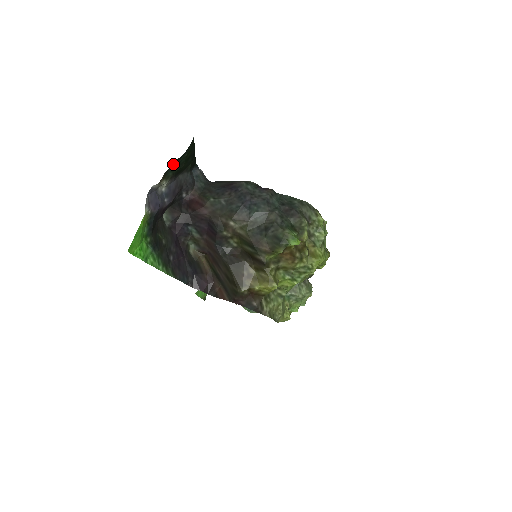
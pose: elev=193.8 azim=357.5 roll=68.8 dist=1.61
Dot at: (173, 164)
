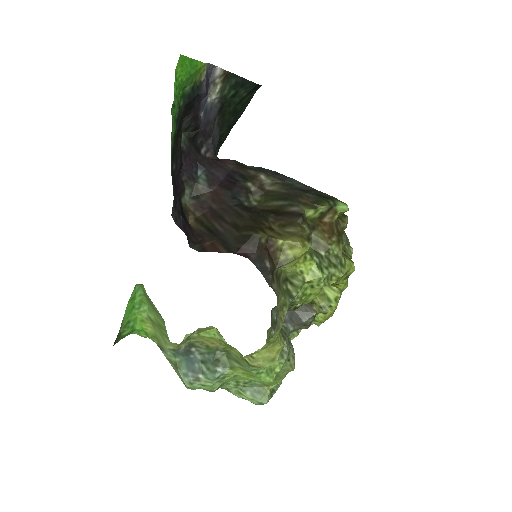
Dot at: (239, 77)
